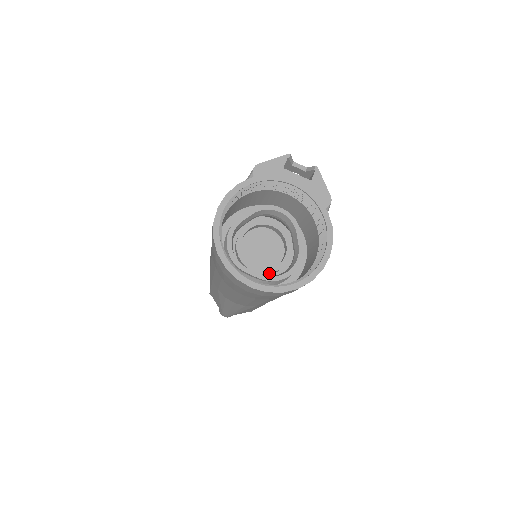
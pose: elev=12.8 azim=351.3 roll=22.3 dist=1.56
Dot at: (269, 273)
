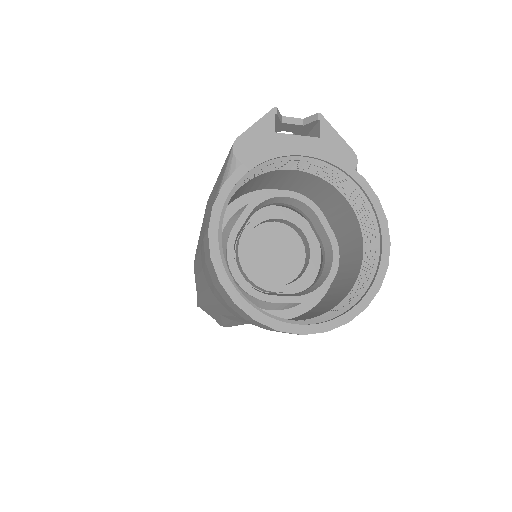
Dot at: (298, 286)
